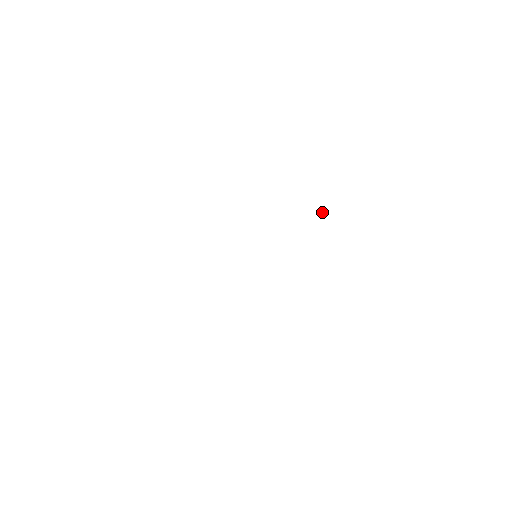
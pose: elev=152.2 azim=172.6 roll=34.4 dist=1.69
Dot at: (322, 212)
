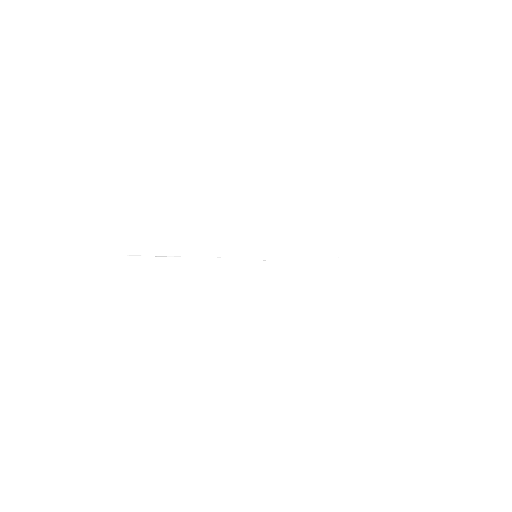
Dot at: occluded
